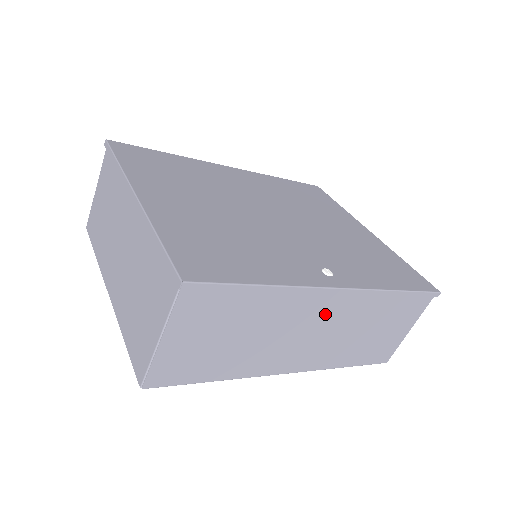
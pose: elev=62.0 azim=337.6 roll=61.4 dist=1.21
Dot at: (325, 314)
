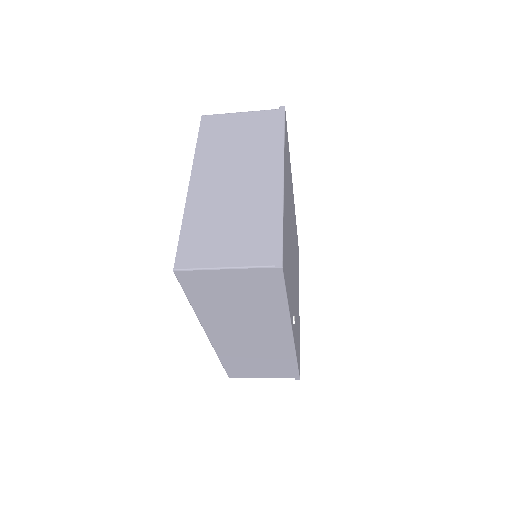
Dot at: (268, 336)
